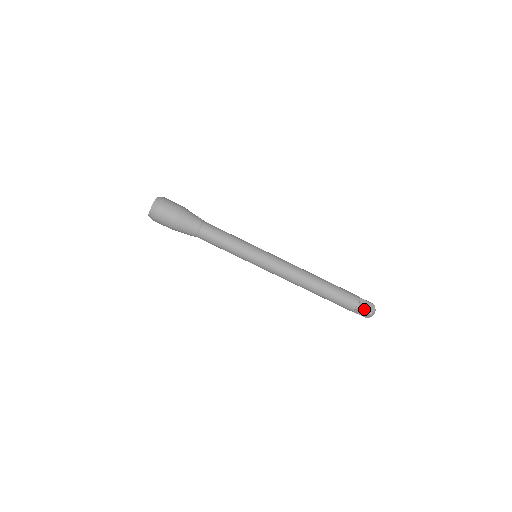
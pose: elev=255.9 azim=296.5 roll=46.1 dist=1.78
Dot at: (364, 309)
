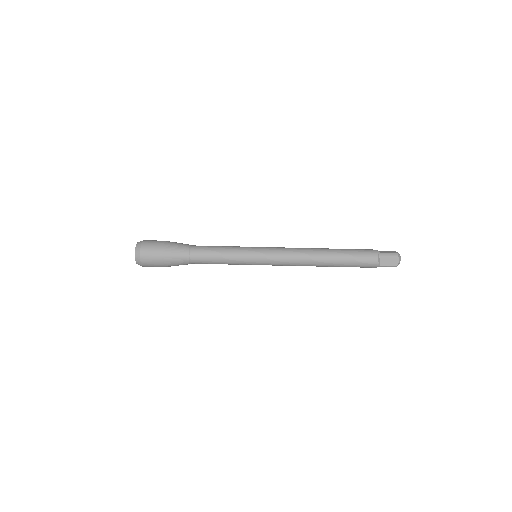
Dot at: (387, 254)
